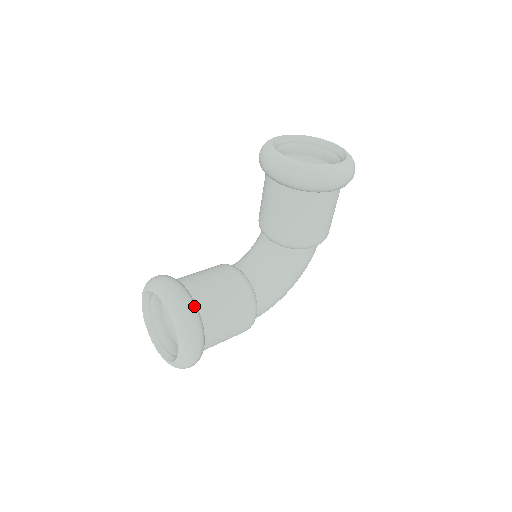
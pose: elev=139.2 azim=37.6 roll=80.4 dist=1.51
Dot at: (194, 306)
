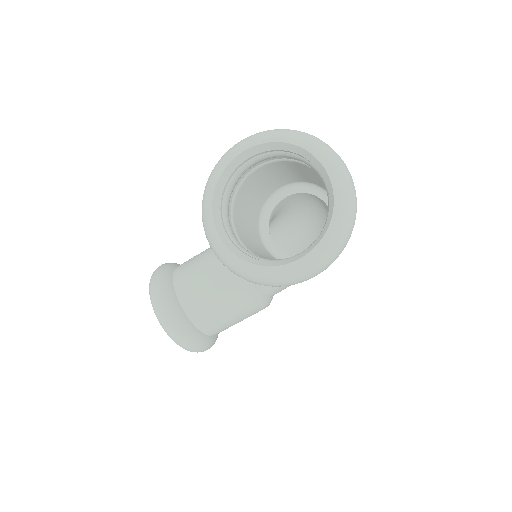
Dot at: (186, 330)
